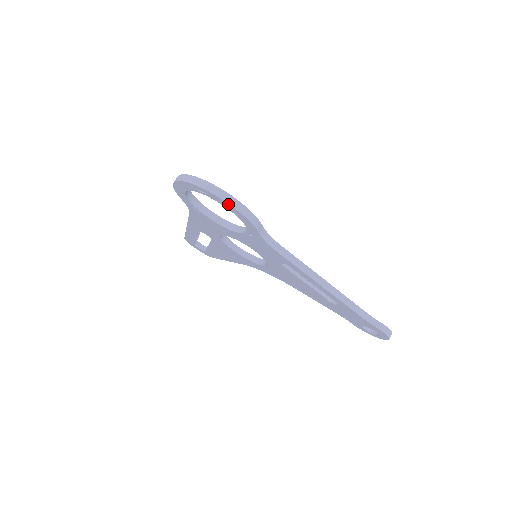
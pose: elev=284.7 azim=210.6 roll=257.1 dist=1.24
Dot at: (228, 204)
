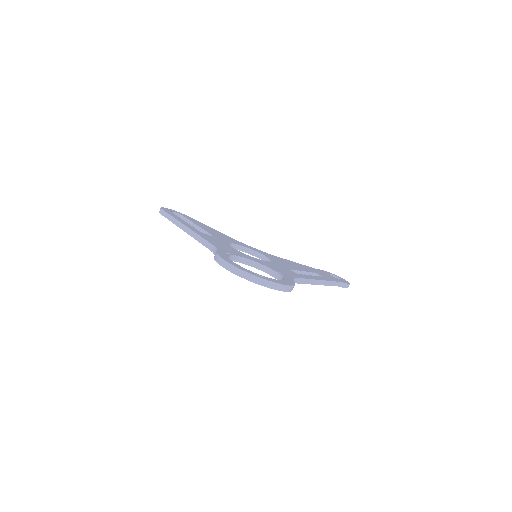
Dot at: occluded
